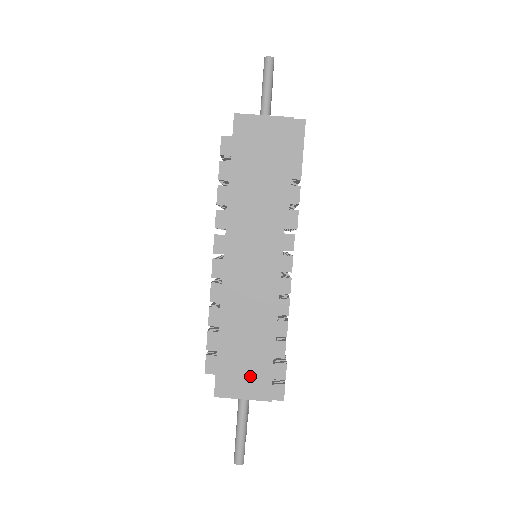
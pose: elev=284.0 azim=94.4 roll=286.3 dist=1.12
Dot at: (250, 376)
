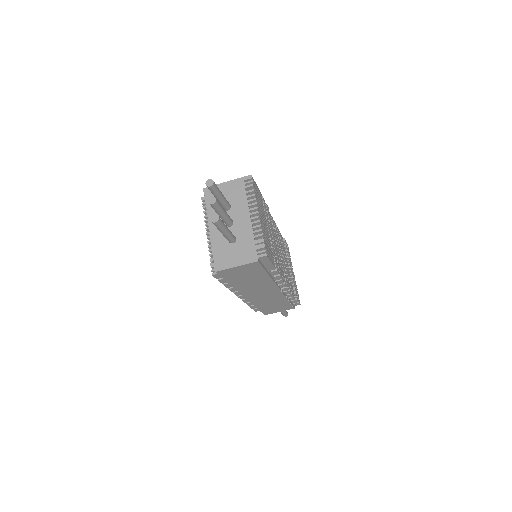
Dot at: (280, 309)
